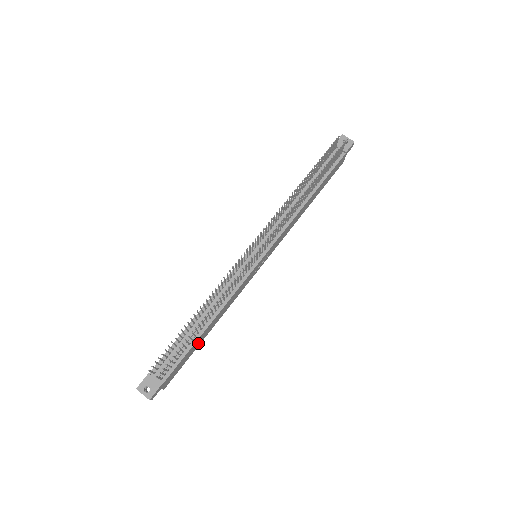
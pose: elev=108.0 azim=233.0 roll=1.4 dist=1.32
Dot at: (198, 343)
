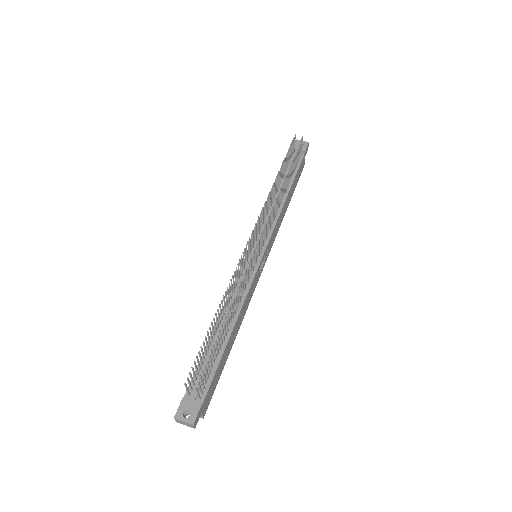
Dot at: (226, 355)
